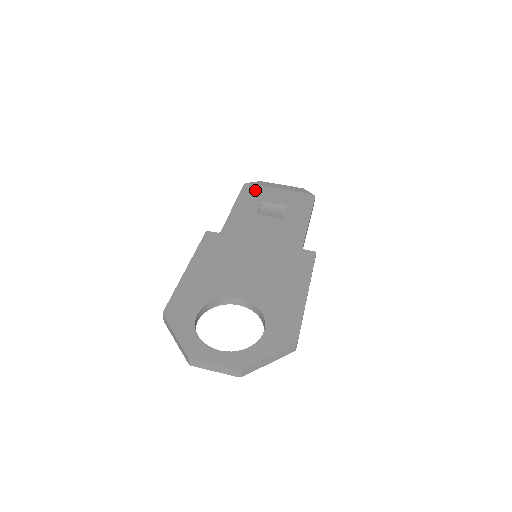
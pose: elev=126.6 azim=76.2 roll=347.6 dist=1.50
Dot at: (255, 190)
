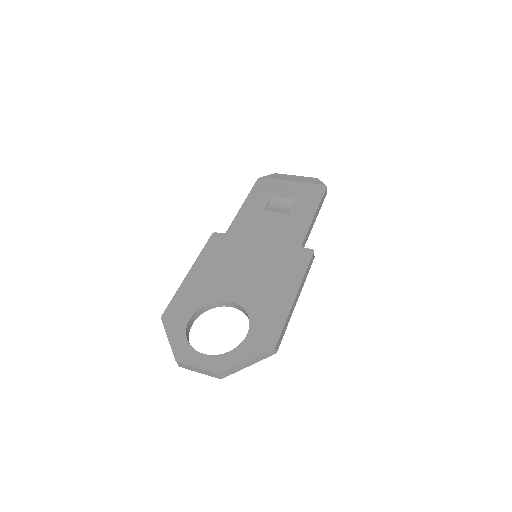
Dot at: (267, 184)
